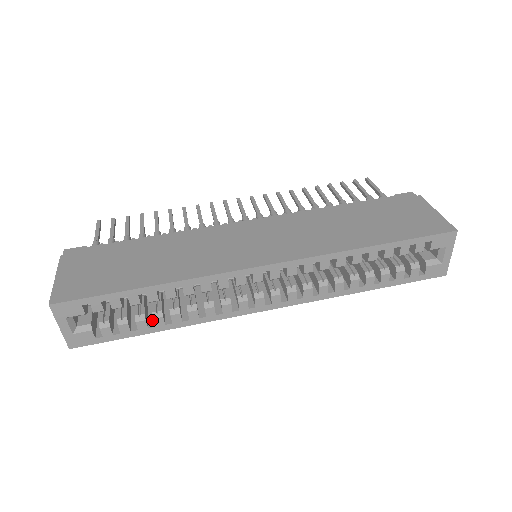
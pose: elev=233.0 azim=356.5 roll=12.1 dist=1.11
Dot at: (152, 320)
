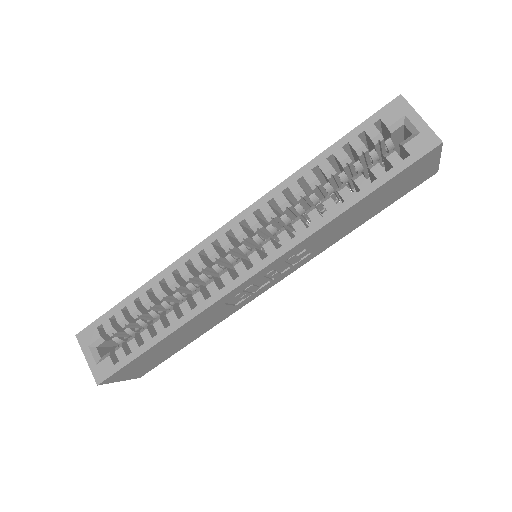
Dot at: occluded
